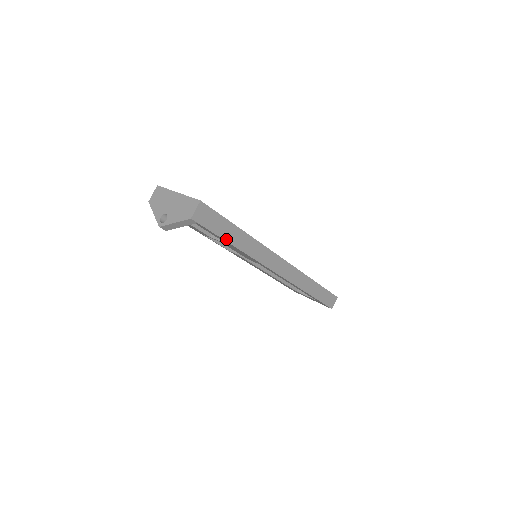
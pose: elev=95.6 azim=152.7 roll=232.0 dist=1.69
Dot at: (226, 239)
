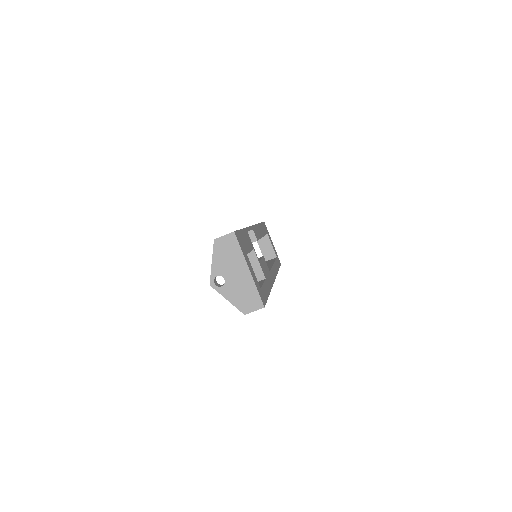
Dot at: occluded
